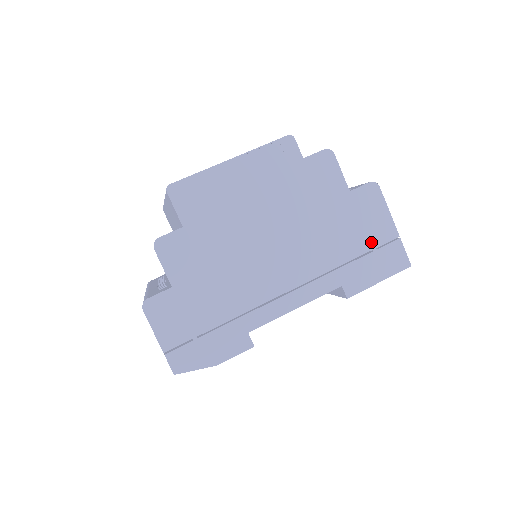
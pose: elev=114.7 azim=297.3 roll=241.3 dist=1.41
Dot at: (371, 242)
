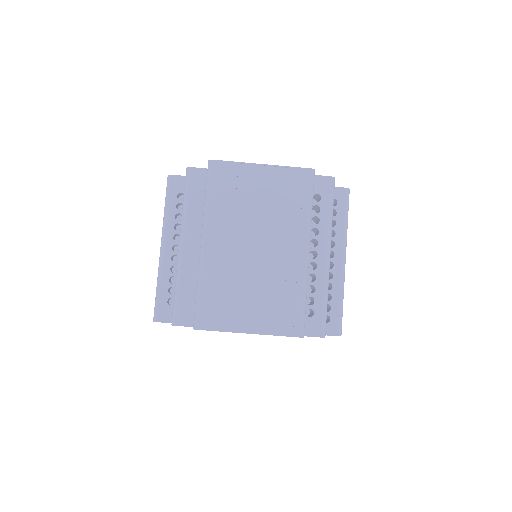
Dot at: occluded
